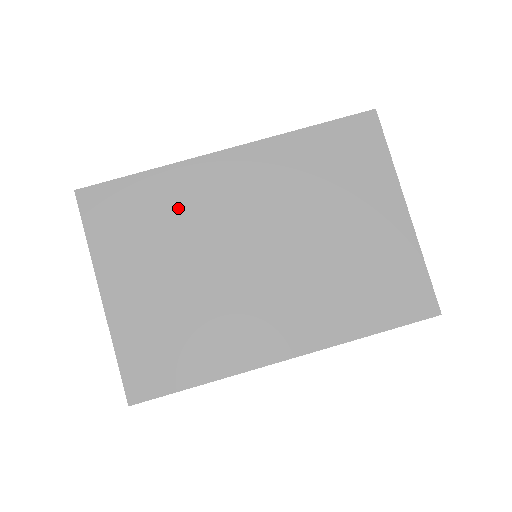
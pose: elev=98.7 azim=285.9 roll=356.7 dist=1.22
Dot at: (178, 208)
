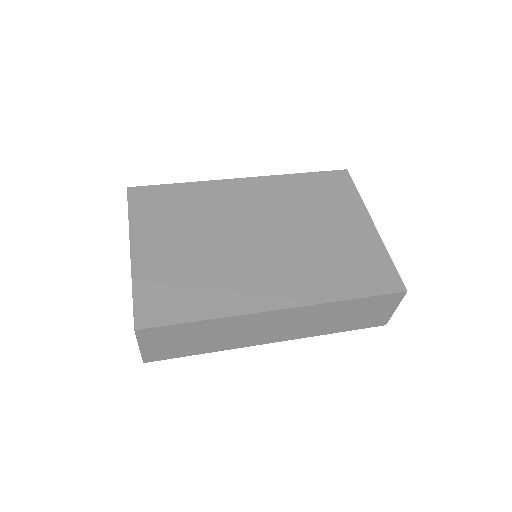
Dot at: (202, 205)
